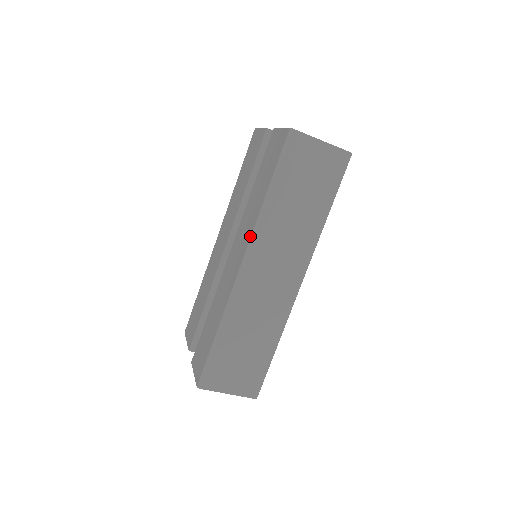
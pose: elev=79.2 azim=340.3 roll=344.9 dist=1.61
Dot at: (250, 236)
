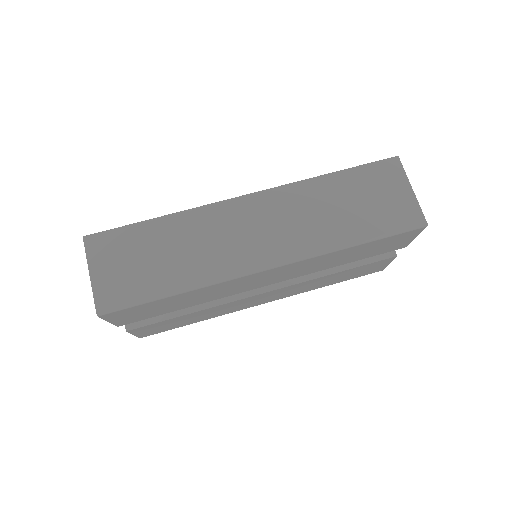
Dot at: (278, 186)
